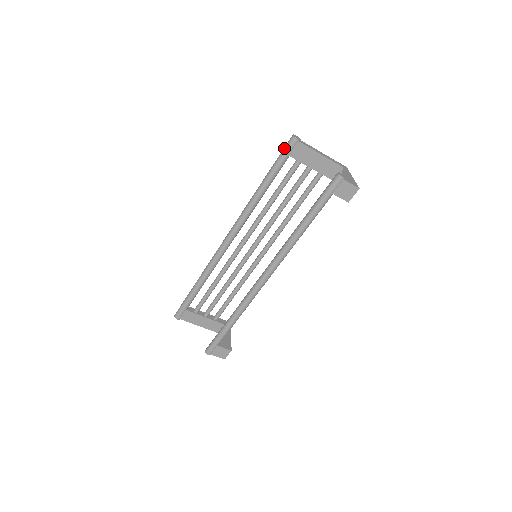
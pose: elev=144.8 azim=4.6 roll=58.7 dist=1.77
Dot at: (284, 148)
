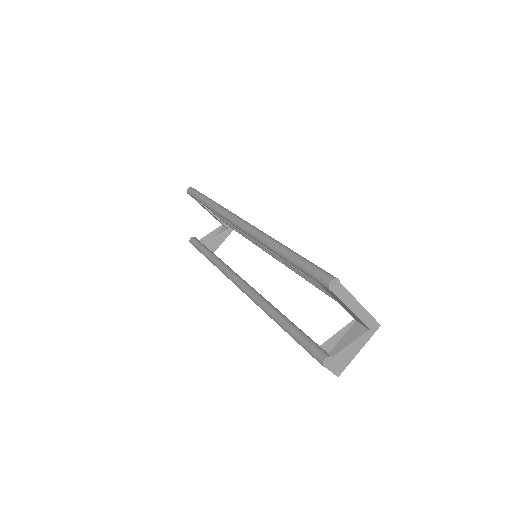
Dot at: (316, 272)
